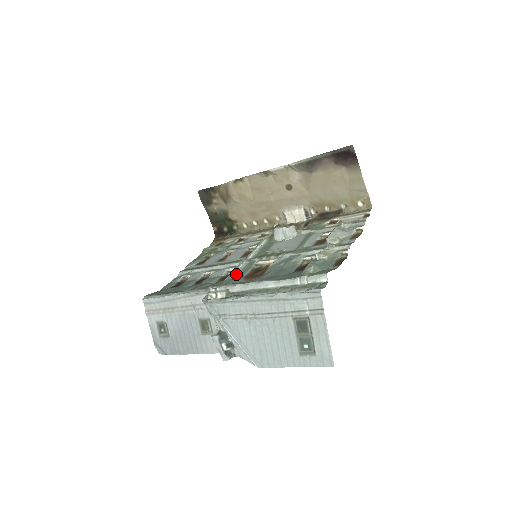
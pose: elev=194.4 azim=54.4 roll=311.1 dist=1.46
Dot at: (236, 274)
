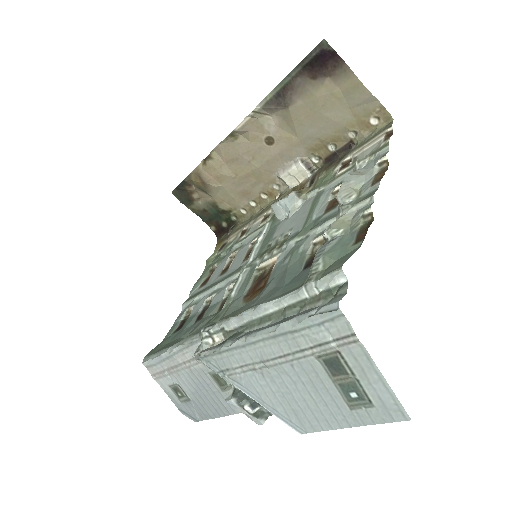
Dot at: (235, 294)
